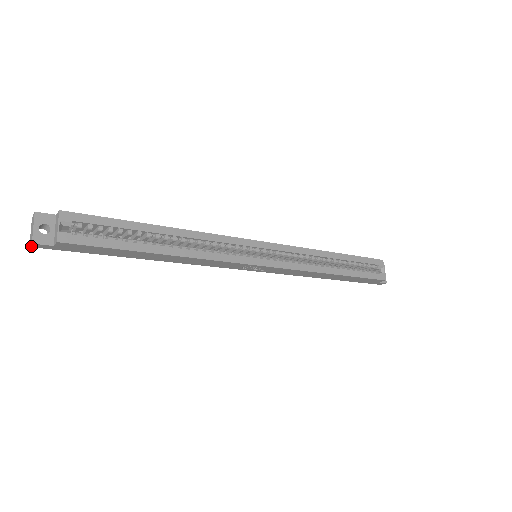
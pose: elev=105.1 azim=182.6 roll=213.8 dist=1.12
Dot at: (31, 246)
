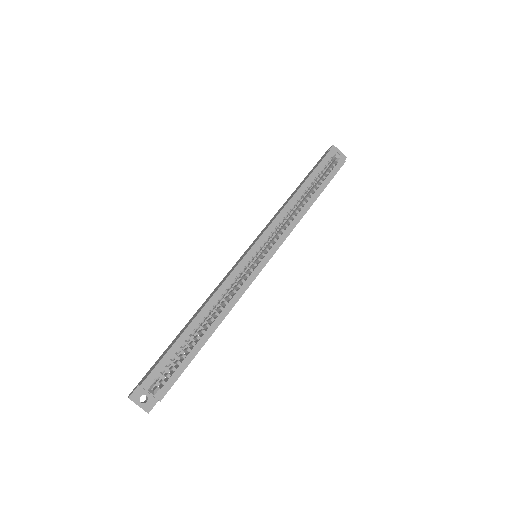
Dot at: (147, 412)
